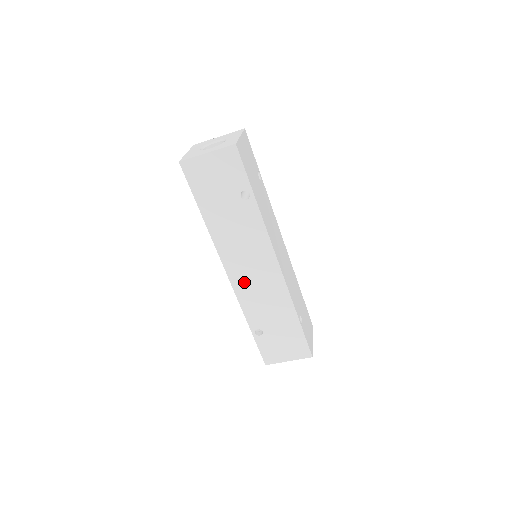
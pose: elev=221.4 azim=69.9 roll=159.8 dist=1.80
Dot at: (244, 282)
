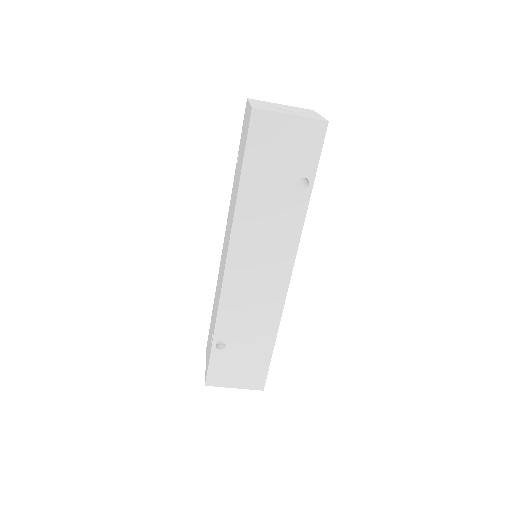
Dot at: (240, 281)
